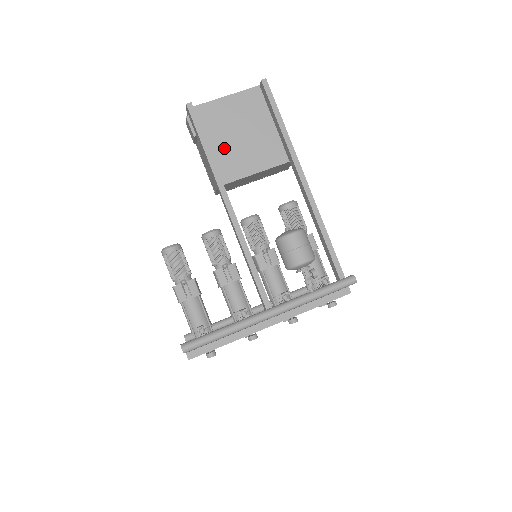
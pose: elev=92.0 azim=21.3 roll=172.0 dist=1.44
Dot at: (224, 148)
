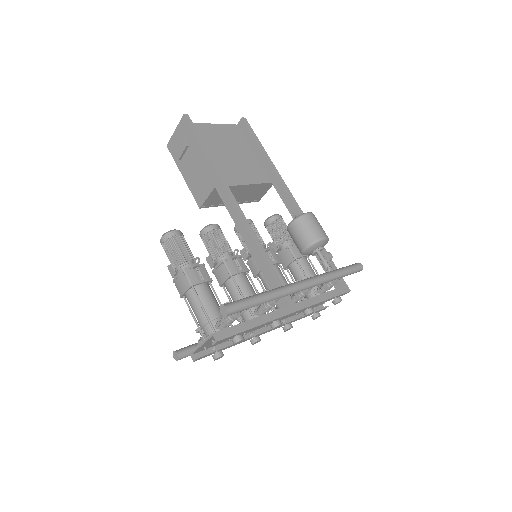
Dot at: (216, 159)
